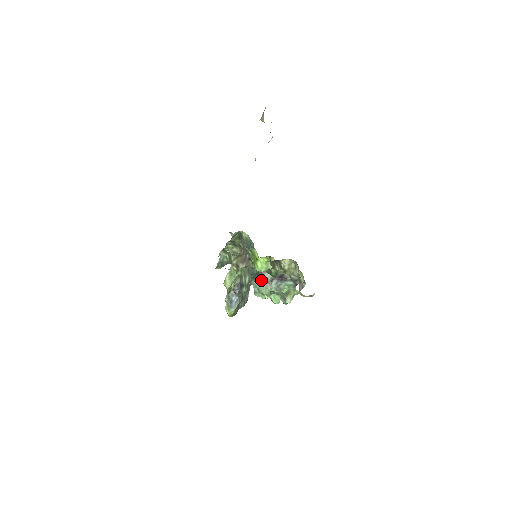
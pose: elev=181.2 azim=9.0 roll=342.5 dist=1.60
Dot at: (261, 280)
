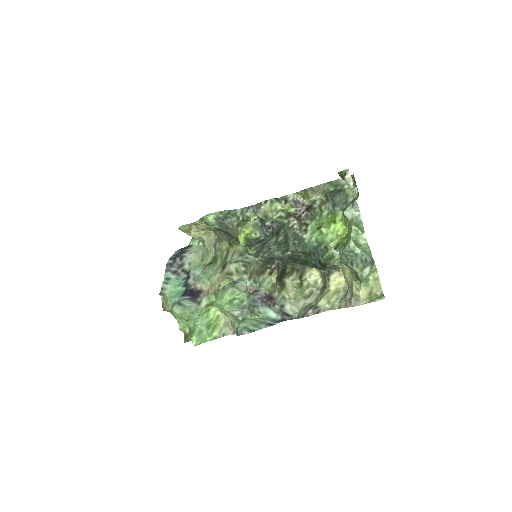
Dot at: (247, 277)
